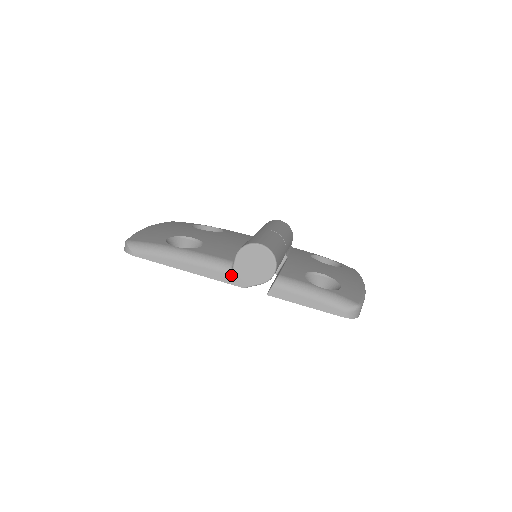
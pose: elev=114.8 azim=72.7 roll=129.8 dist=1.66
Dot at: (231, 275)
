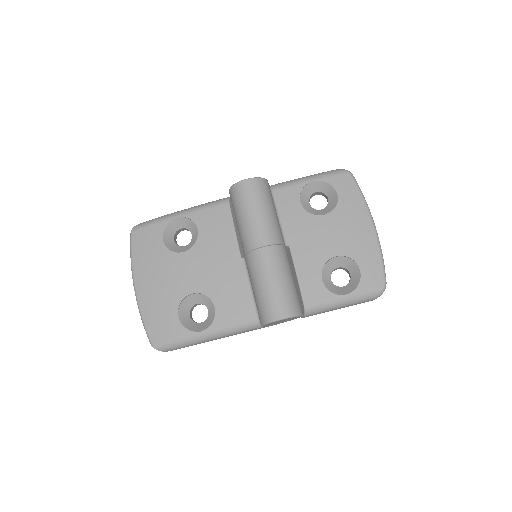
Dot at: occluded
